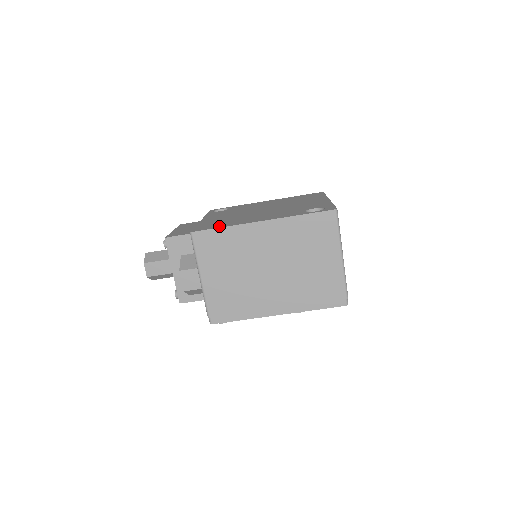
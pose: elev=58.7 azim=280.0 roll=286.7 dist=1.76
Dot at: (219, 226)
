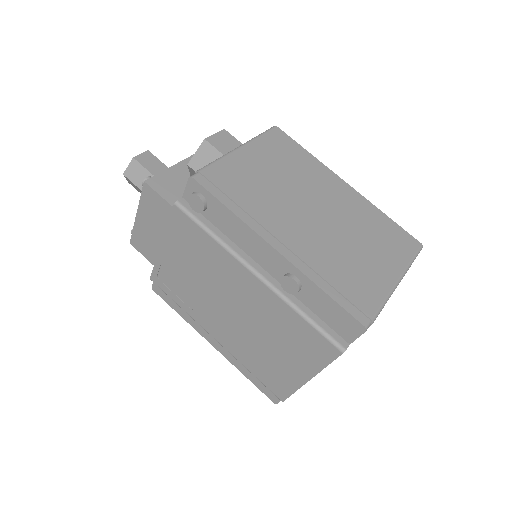
Dot at: occluded
